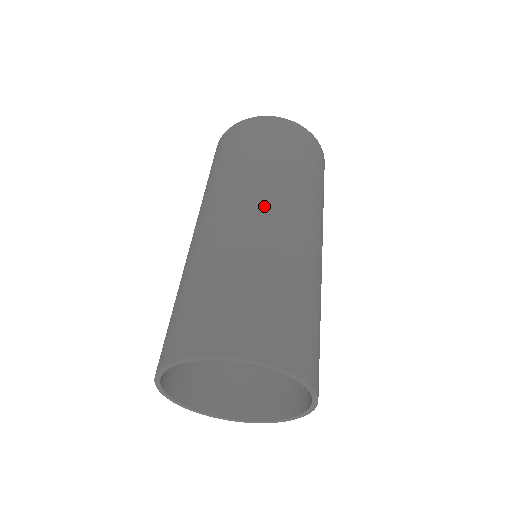
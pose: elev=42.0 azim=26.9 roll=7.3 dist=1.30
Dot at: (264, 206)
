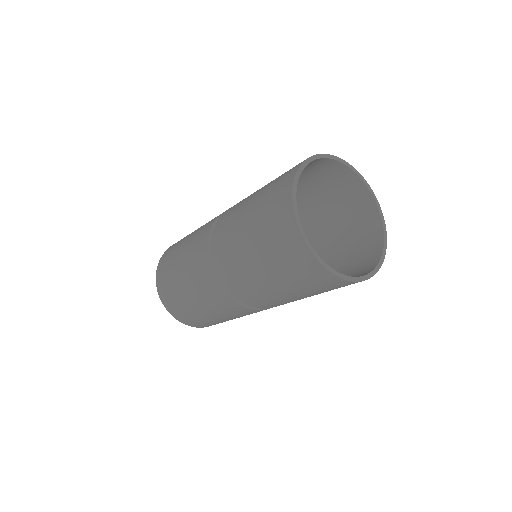
Dot at: occluded
